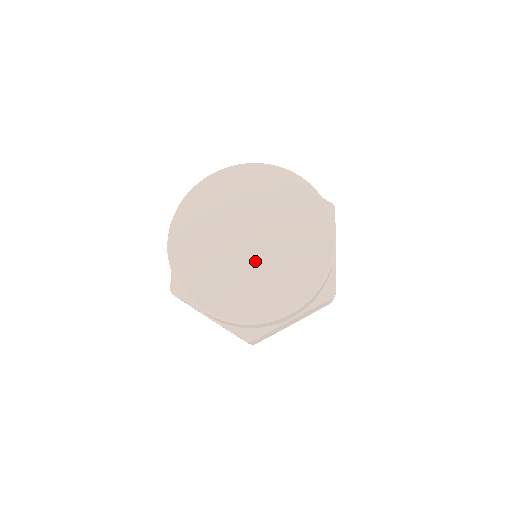
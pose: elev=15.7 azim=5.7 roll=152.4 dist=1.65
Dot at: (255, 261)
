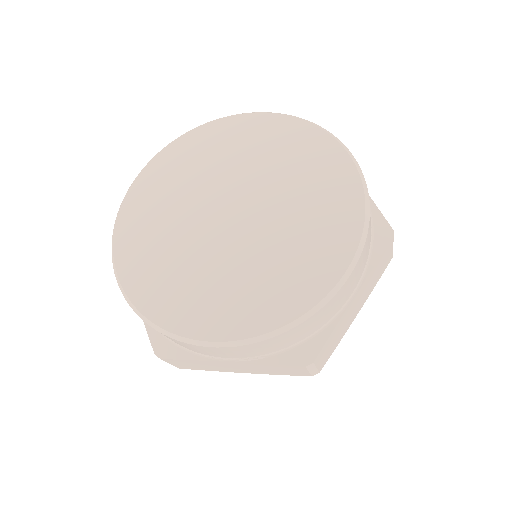
Dot at: (254, 236)
